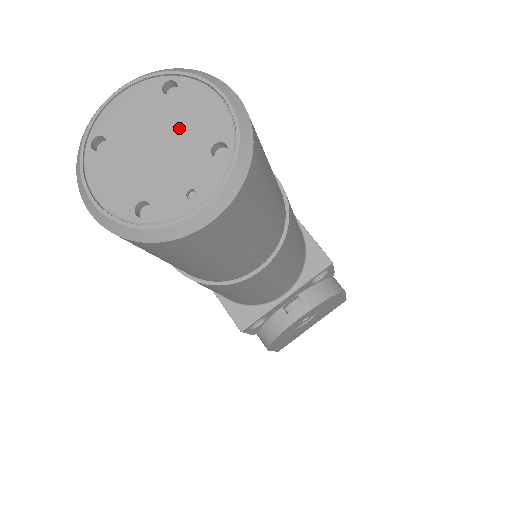
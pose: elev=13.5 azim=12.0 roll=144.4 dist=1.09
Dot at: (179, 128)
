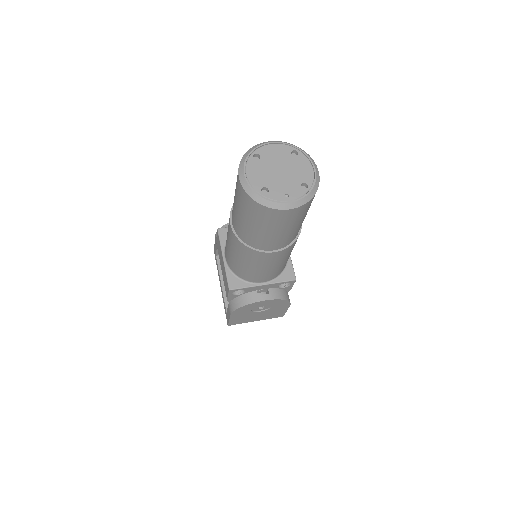
Dot at: (292, 170)
